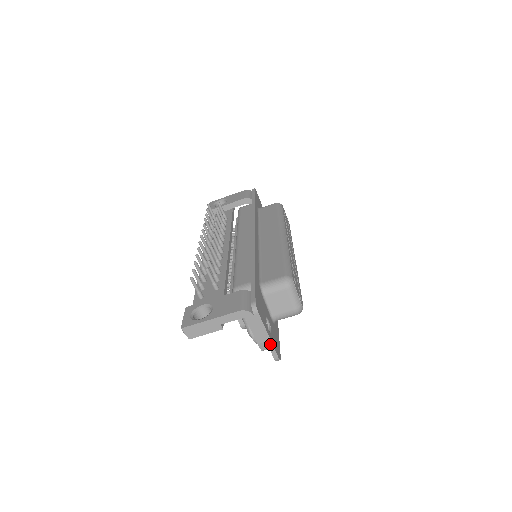
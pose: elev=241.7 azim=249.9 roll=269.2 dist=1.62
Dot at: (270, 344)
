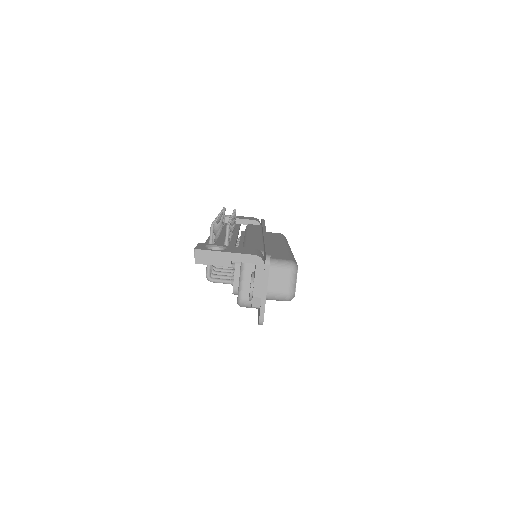
Dot at: (264, 302)
